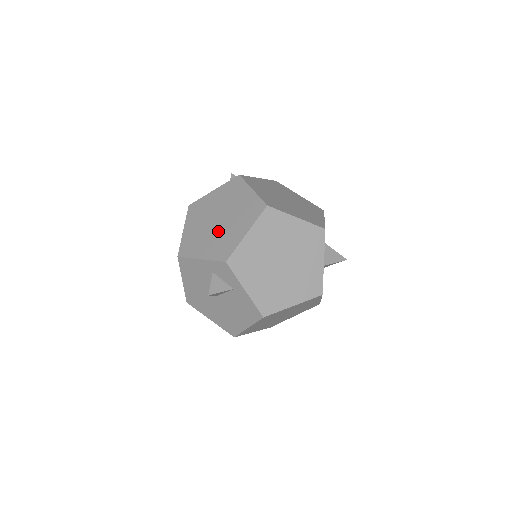
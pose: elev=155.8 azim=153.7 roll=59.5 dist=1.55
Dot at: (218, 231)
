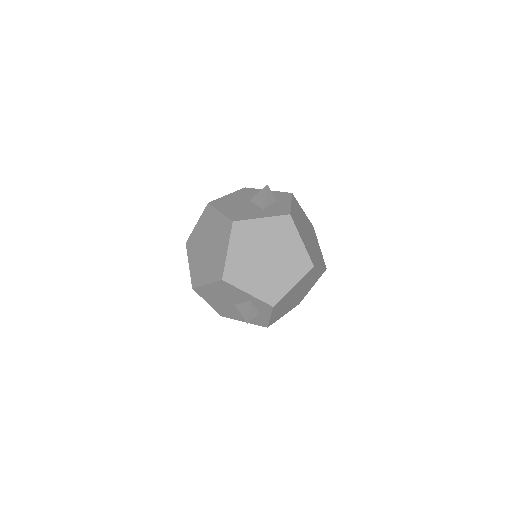
Dot at: (267, 271)
